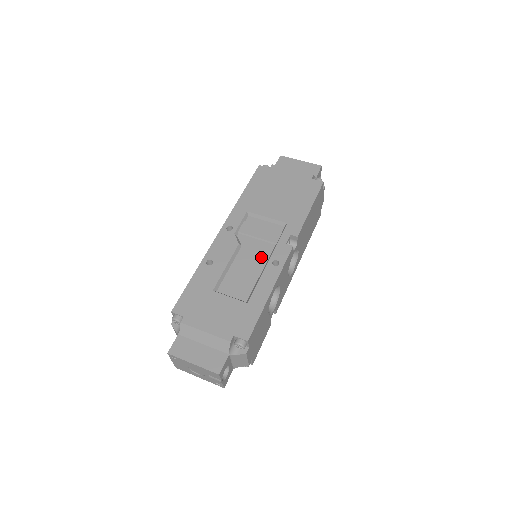
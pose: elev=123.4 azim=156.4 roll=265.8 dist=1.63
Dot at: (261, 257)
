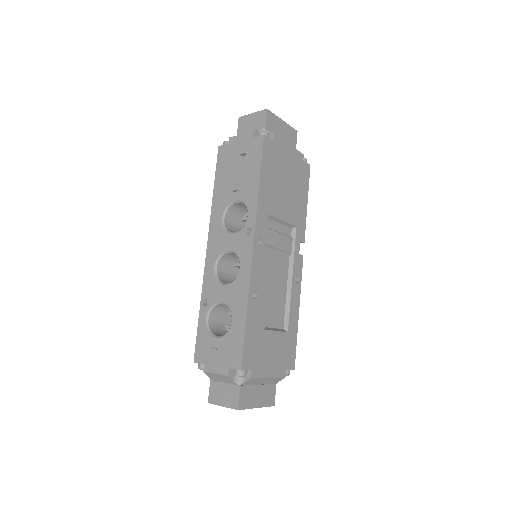
Dot at: (284, 273)
